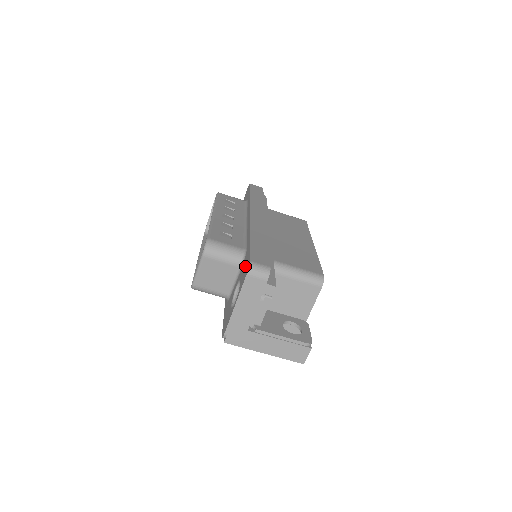
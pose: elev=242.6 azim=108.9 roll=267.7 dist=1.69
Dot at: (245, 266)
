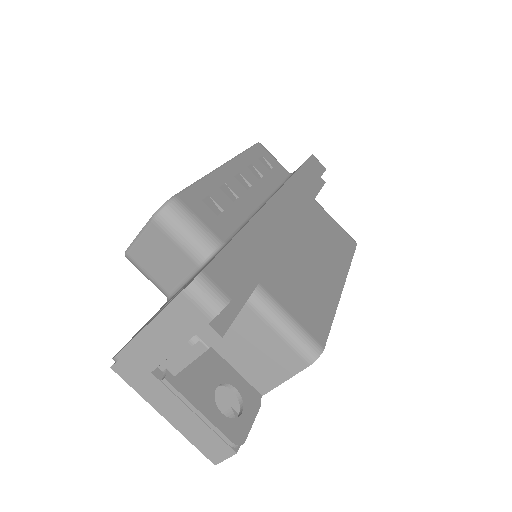
Dot at: occluded
